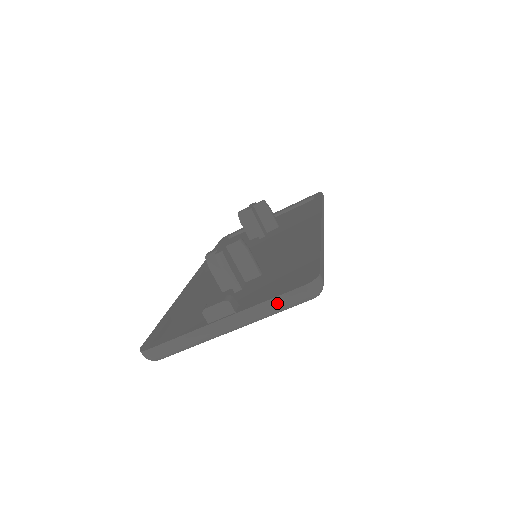
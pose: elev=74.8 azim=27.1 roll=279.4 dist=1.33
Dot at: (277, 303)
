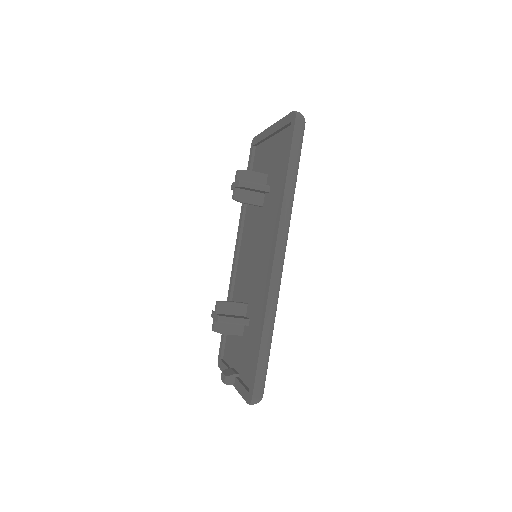
Dot at: occluded
